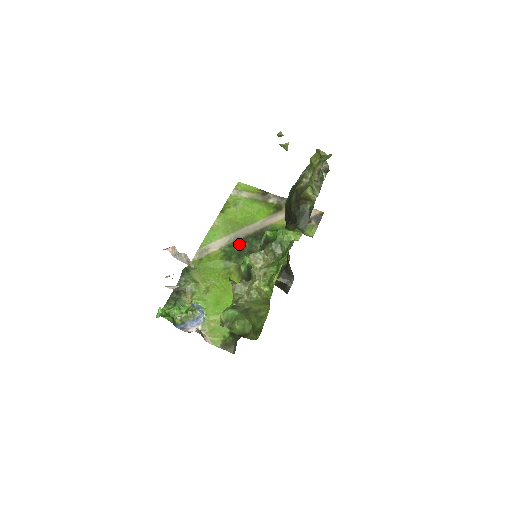
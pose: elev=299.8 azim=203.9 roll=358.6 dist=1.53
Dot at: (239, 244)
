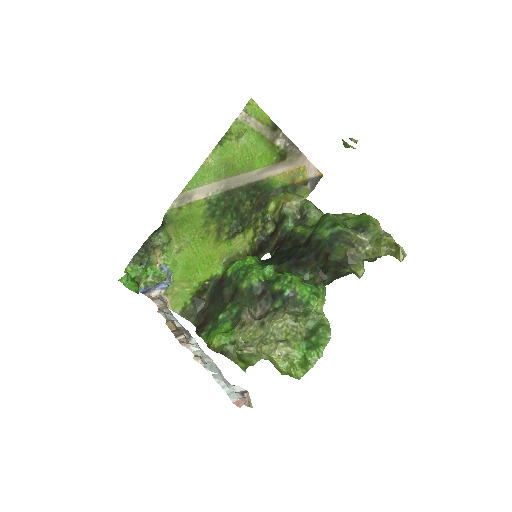
Dot at: (228, 198)
